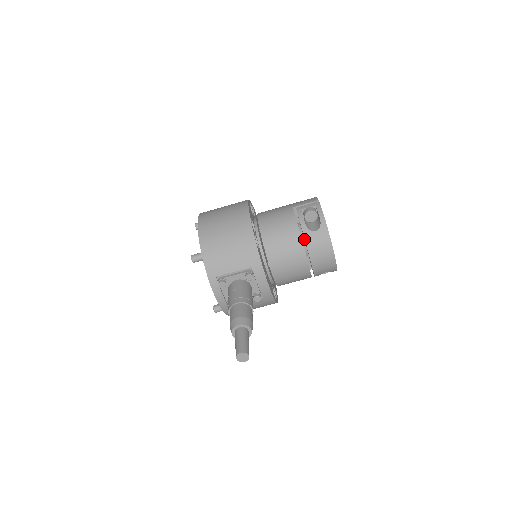
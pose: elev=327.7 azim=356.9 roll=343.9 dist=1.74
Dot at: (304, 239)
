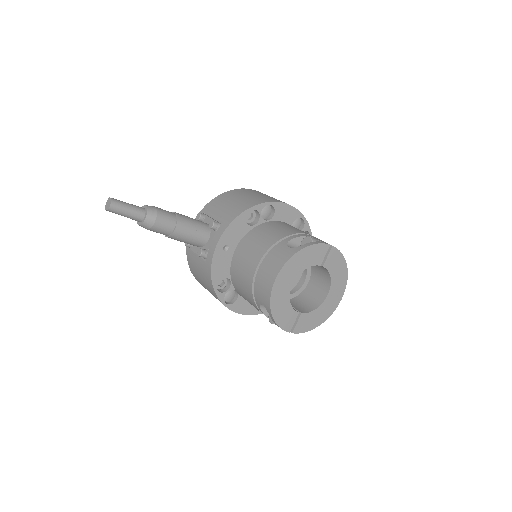
Dot at: occluded
